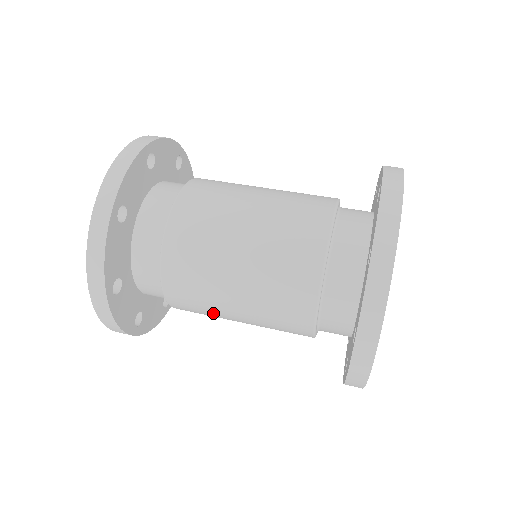
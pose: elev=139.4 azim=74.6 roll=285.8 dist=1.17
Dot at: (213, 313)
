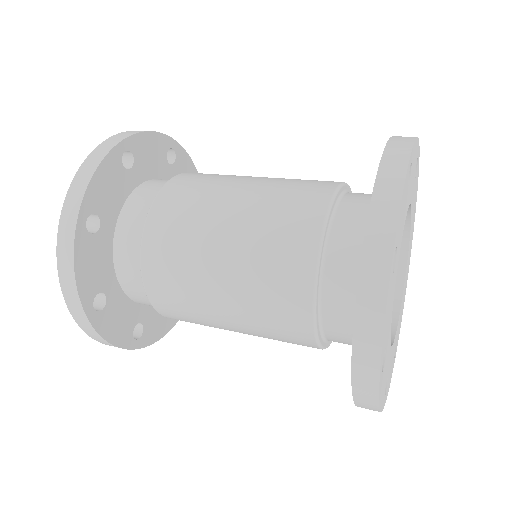
Dot at: (208, 325)
